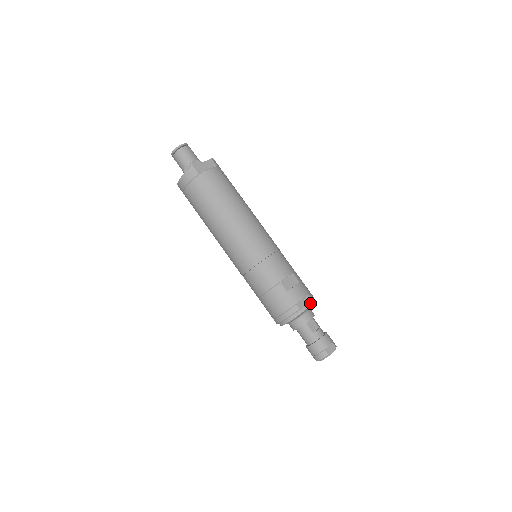
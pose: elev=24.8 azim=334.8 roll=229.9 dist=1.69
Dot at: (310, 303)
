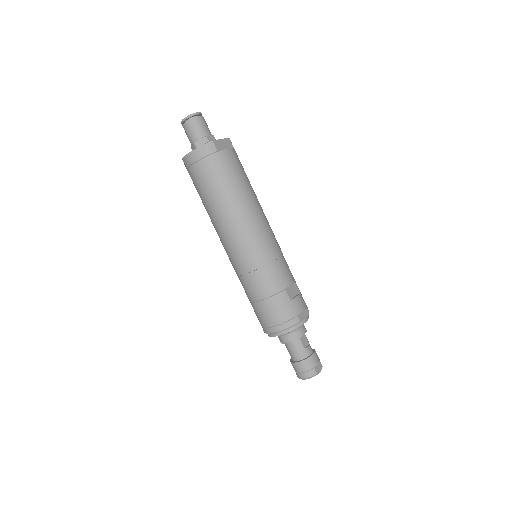
Dot at: (308, 316)
